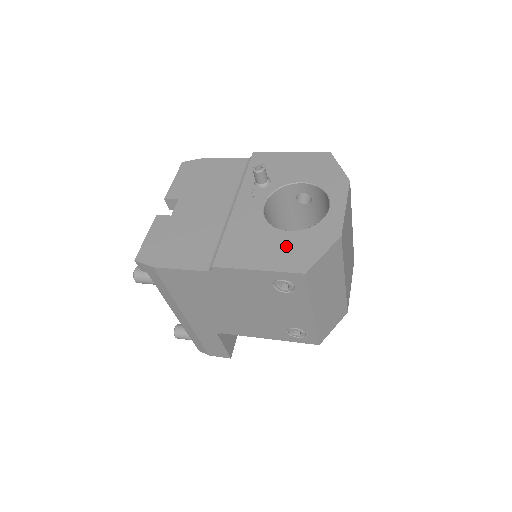
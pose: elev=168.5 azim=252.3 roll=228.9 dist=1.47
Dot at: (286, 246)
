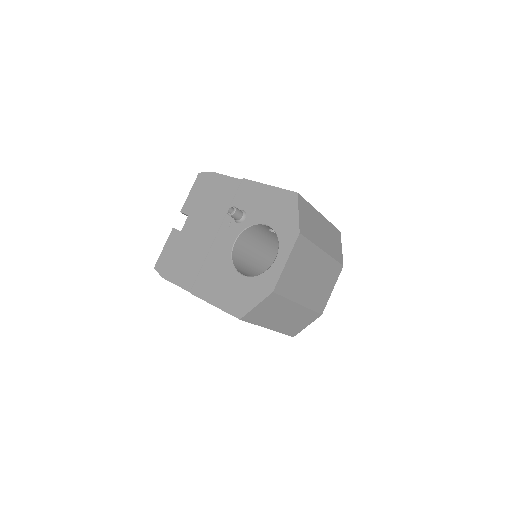
Dot at: (236, 290)
